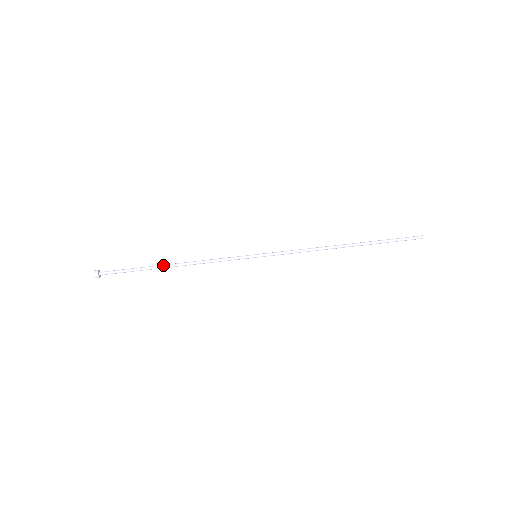
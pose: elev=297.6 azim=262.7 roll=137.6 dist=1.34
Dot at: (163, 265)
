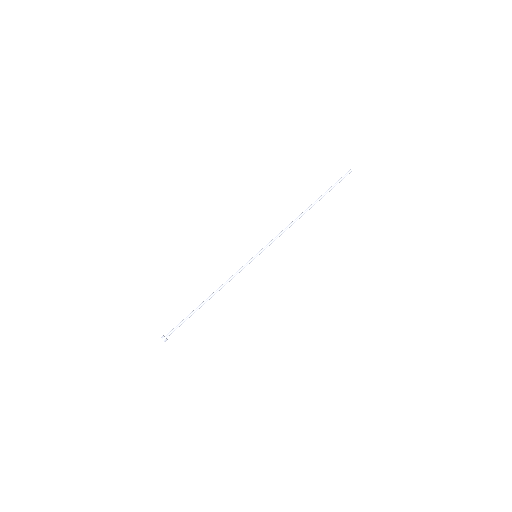
Dot at: (203, 304)
